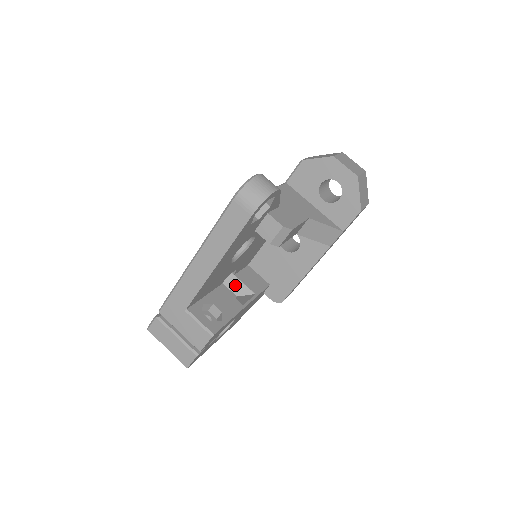
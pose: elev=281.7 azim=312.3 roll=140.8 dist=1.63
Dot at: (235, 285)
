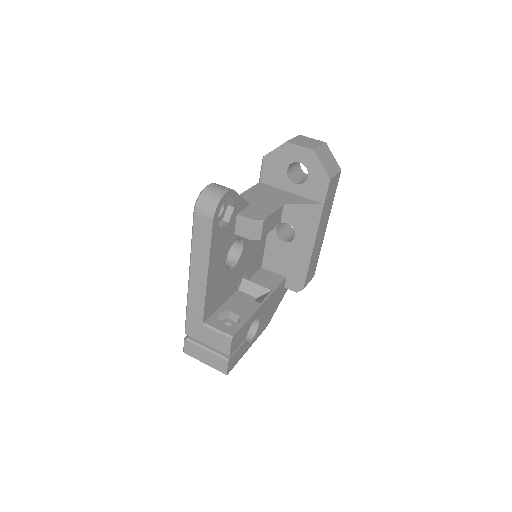
Dot at: (252, 289)
